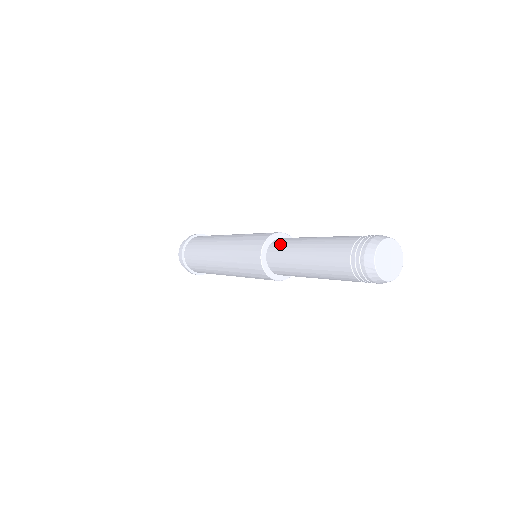
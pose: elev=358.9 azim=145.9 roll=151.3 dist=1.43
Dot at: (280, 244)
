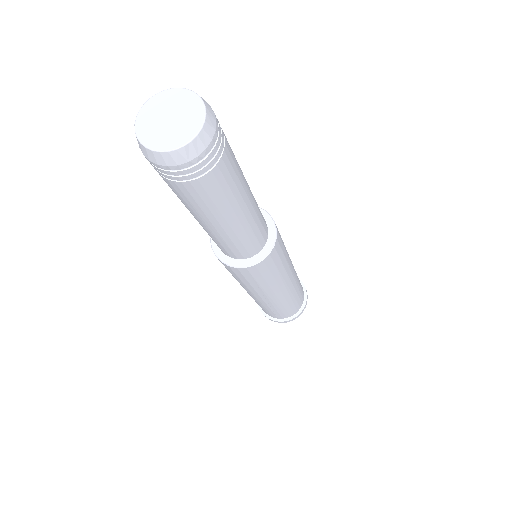
Dot at: occluded
